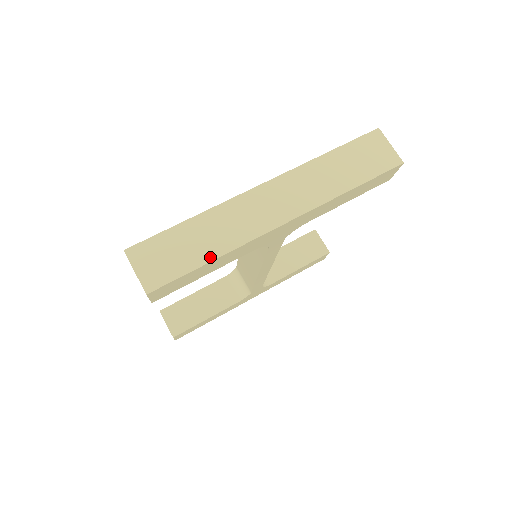
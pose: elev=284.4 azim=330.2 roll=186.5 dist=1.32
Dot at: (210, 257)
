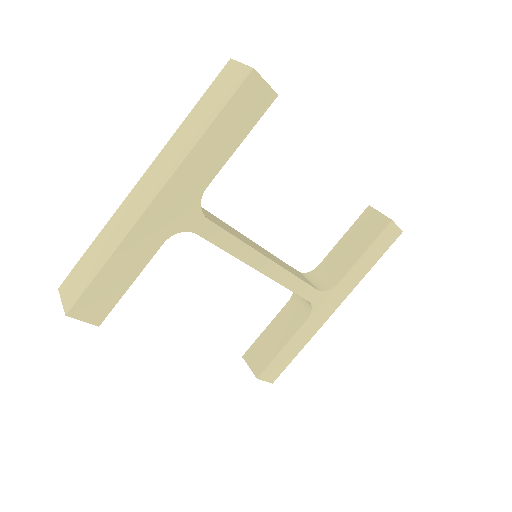
Dot at: (104, 261)
